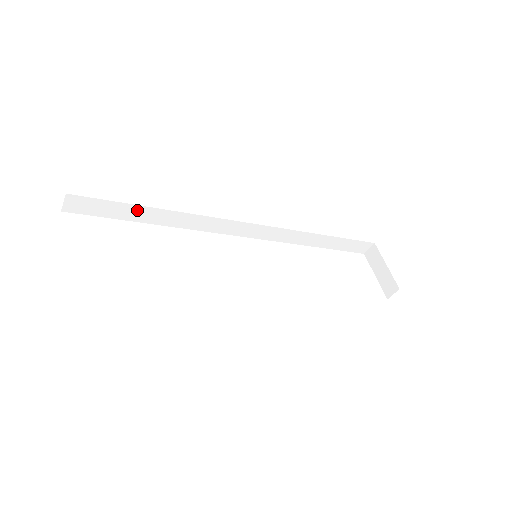
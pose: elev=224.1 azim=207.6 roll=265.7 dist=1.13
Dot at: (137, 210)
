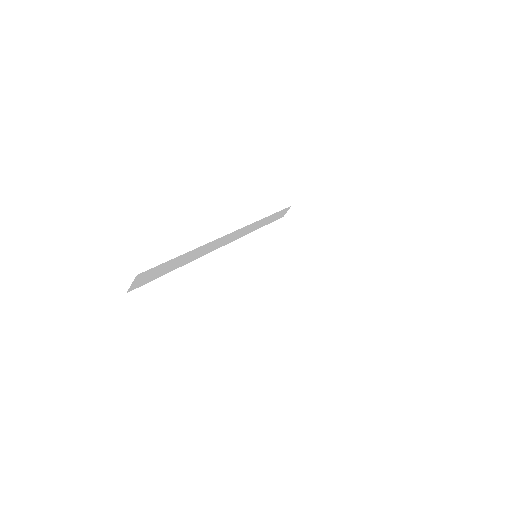
Dot at: (177, 260)
